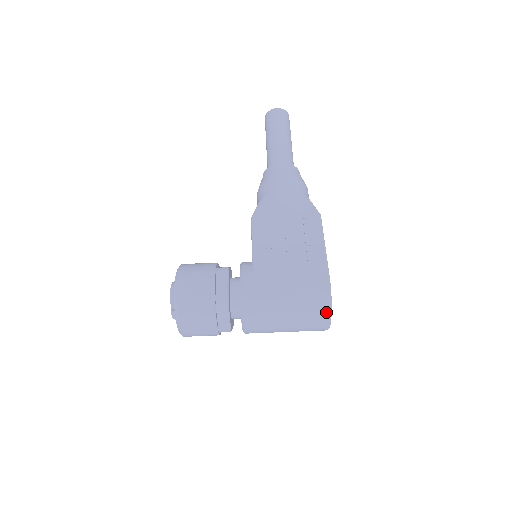
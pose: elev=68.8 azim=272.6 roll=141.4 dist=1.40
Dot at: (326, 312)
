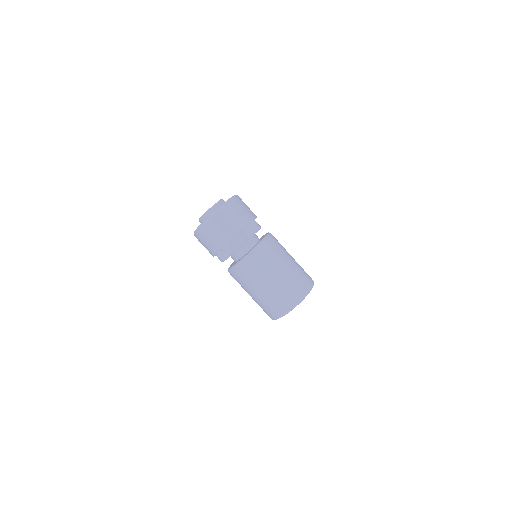
Dot at: (306, 290)
